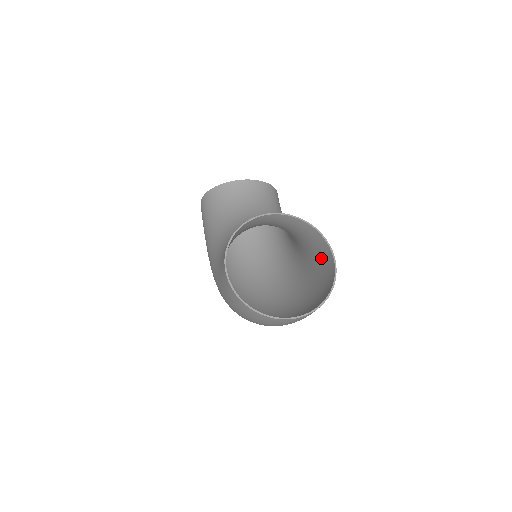
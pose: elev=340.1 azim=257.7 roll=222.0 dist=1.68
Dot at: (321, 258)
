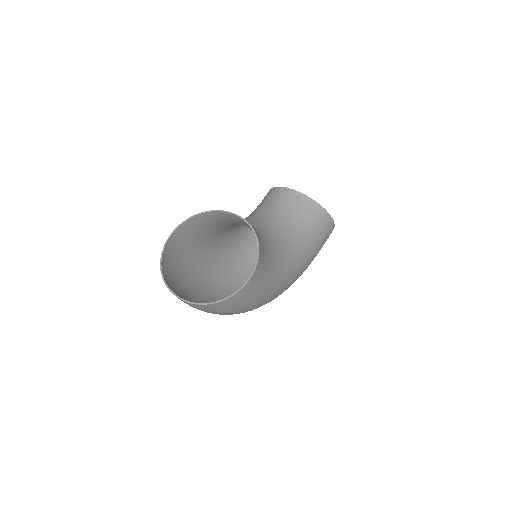
Dot at: (262, 275)
